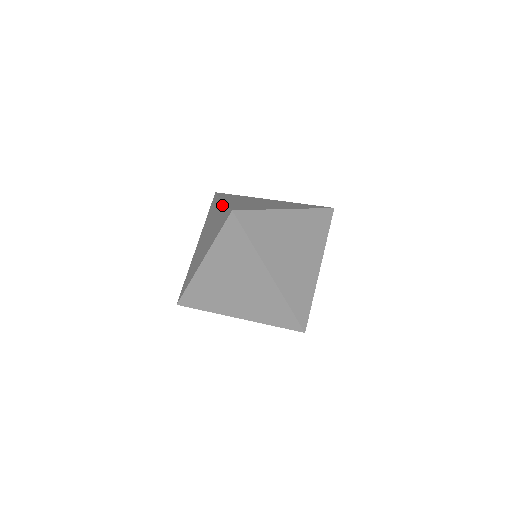
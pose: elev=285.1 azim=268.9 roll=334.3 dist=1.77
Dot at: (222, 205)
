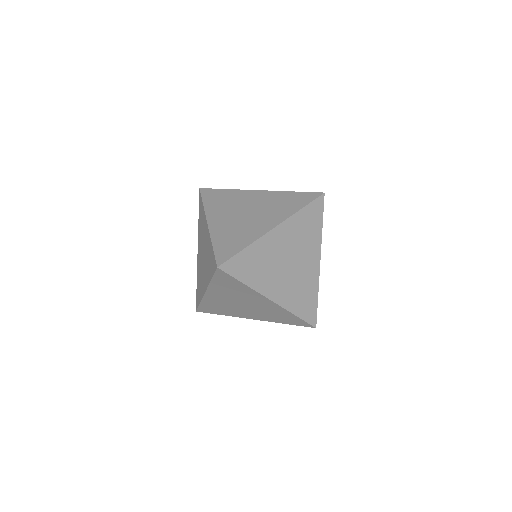
Dot at: (198, 239)
